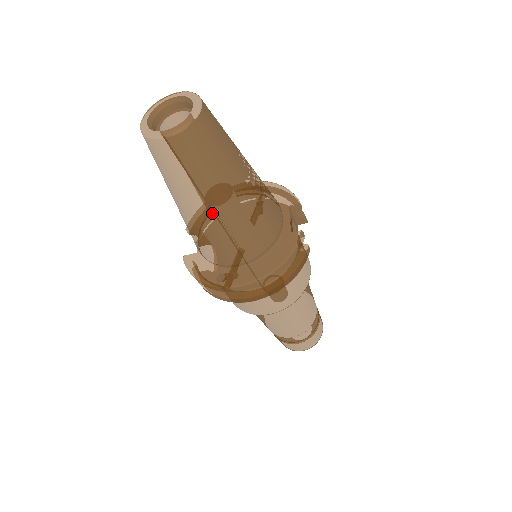
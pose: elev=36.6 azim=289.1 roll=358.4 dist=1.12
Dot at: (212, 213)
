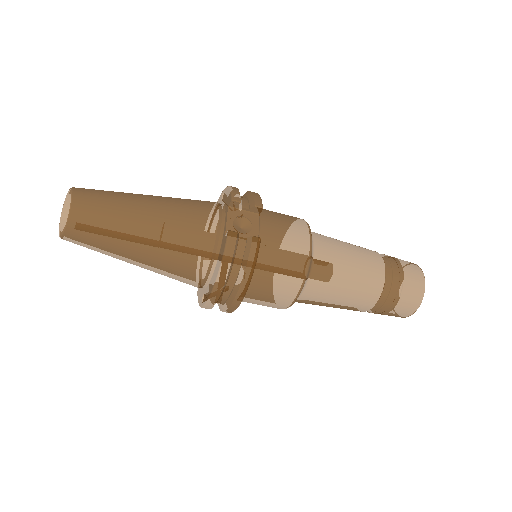
Dot at: (139, 261)
